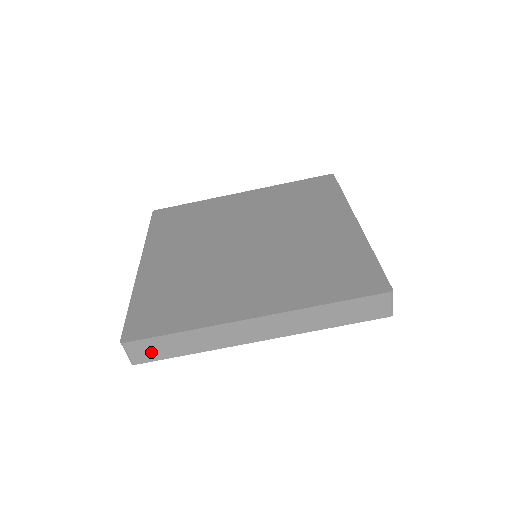
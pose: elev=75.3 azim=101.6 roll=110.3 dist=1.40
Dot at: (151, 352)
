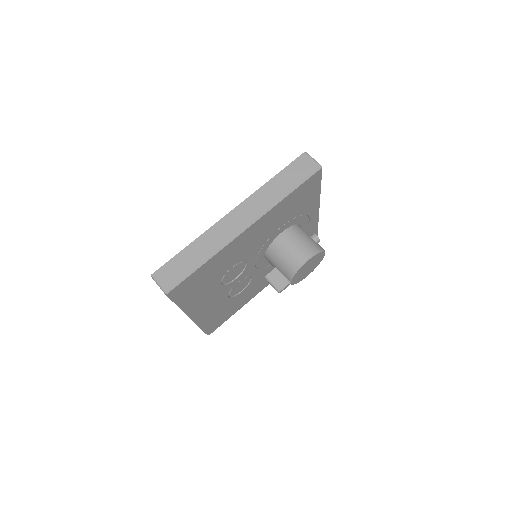
Dot at: (175, 273)
